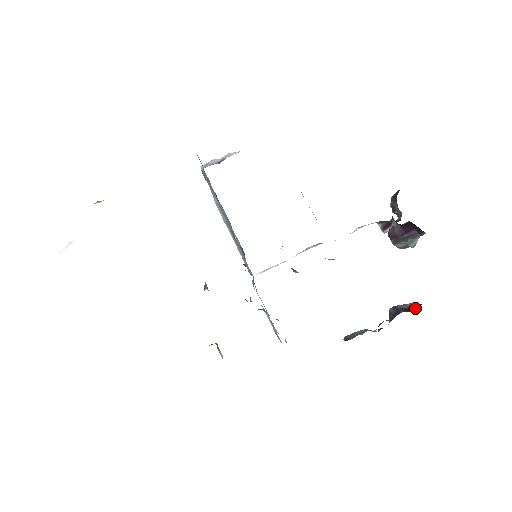
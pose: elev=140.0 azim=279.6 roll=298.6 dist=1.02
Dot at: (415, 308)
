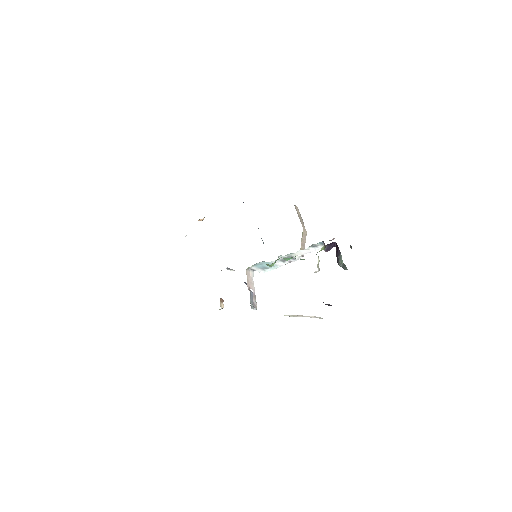
Dot at: occluded
